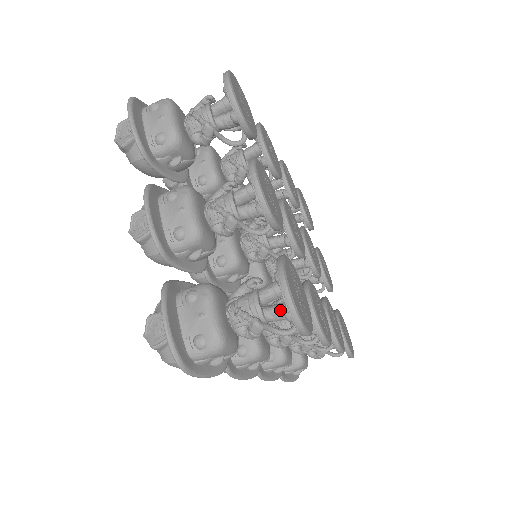
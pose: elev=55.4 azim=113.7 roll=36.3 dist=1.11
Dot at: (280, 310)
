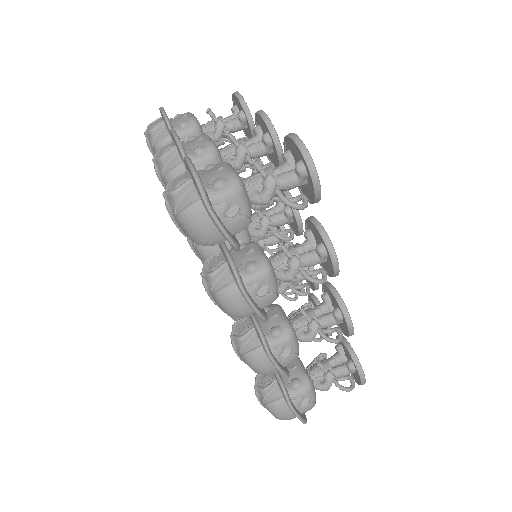
Dot at: (290, 171)
